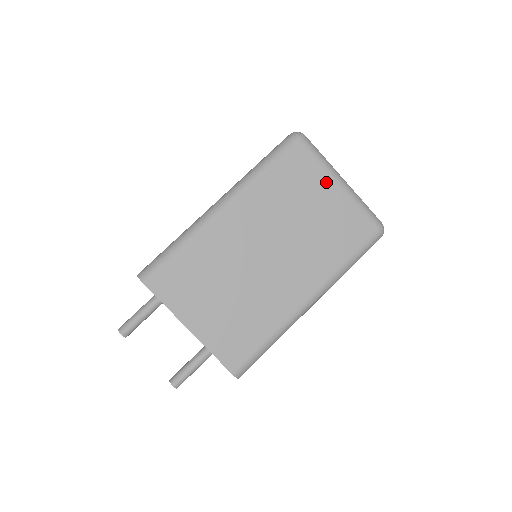
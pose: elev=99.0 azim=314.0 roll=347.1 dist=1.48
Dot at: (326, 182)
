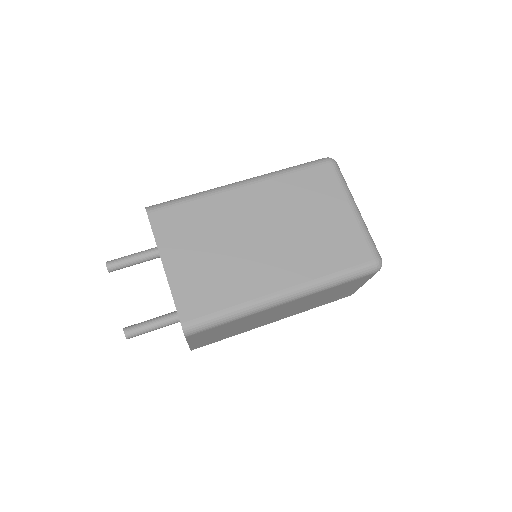
Dot at: (341, 201)
